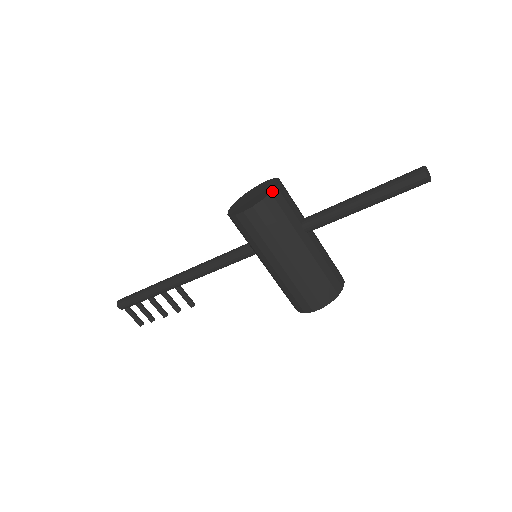
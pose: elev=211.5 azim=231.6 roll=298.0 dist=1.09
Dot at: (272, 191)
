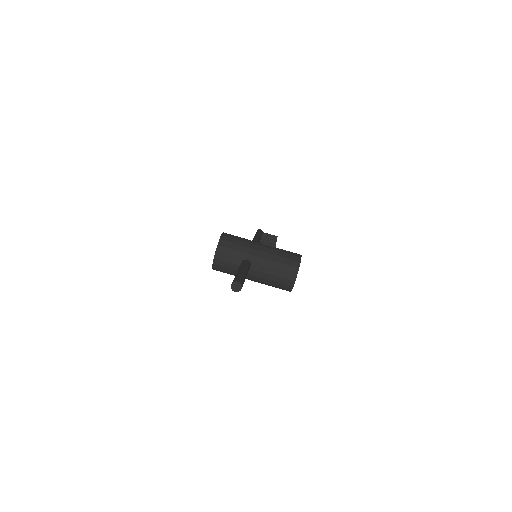
Dot at: (213, 262)
